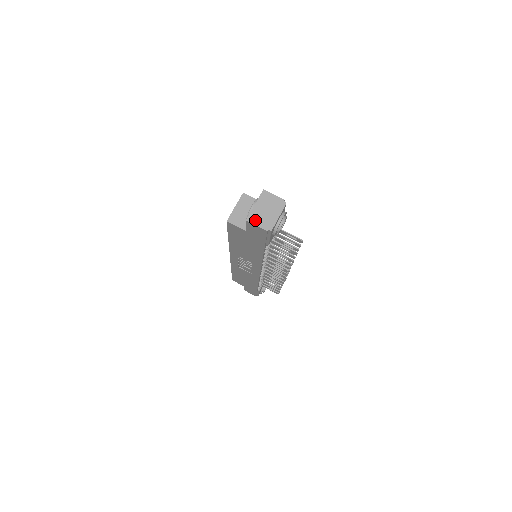
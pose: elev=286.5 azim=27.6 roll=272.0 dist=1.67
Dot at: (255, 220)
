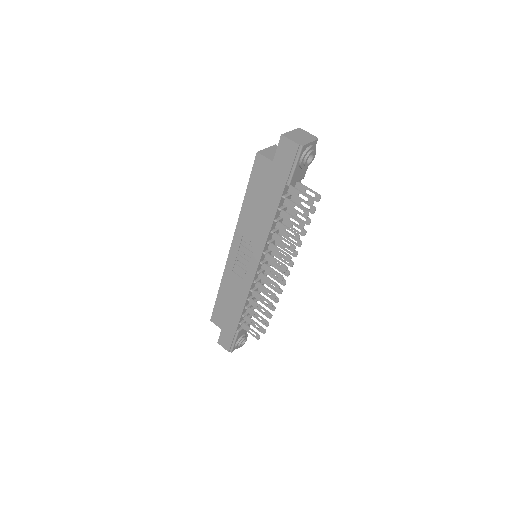
Dot at: (289, 137)
